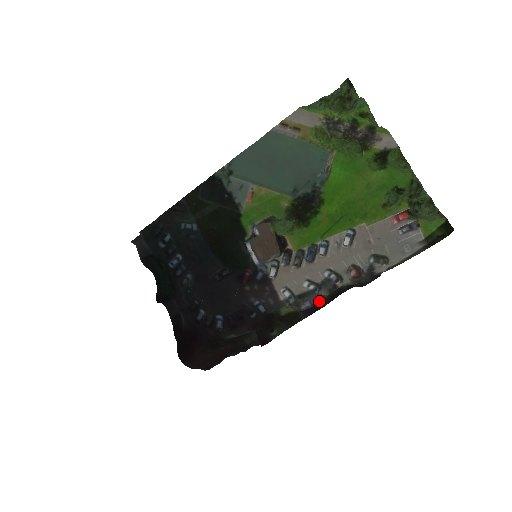
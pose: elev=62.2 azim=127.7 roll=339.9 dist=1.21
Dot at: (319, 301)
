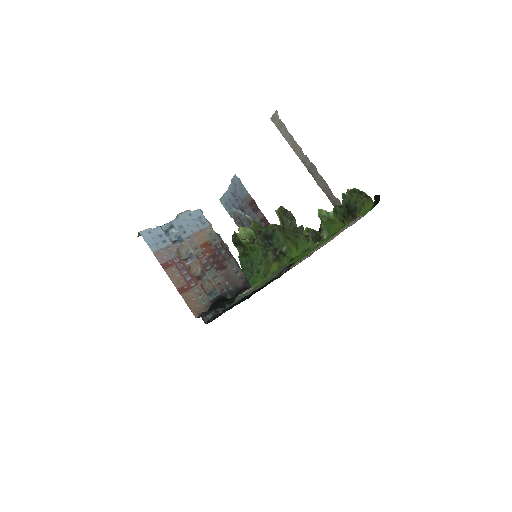
Dot at: occluded
